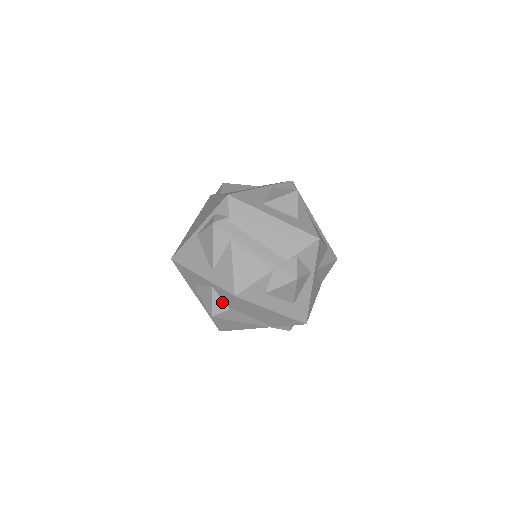
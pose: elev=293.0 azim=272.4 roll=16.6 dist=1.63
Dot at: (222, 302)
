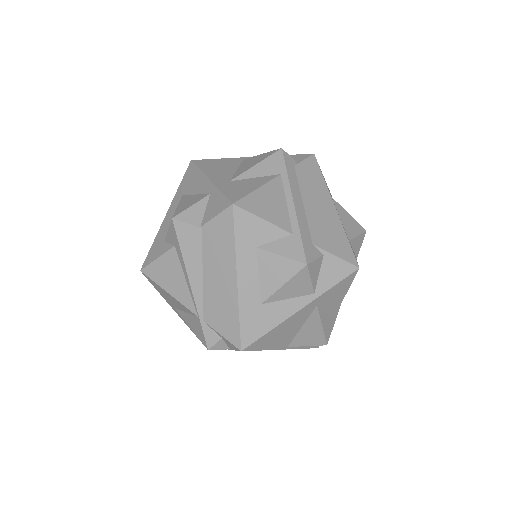
Dot at: (201, 215)
